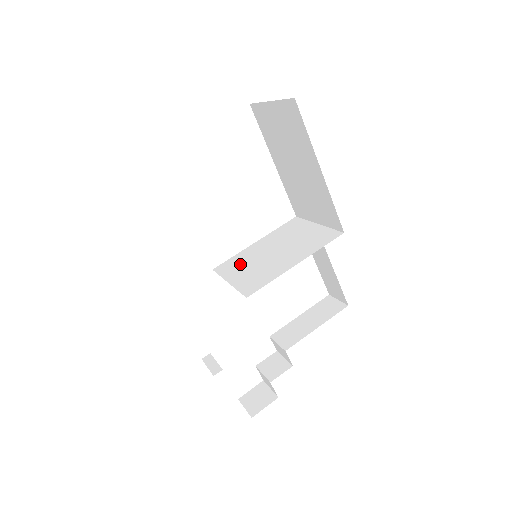
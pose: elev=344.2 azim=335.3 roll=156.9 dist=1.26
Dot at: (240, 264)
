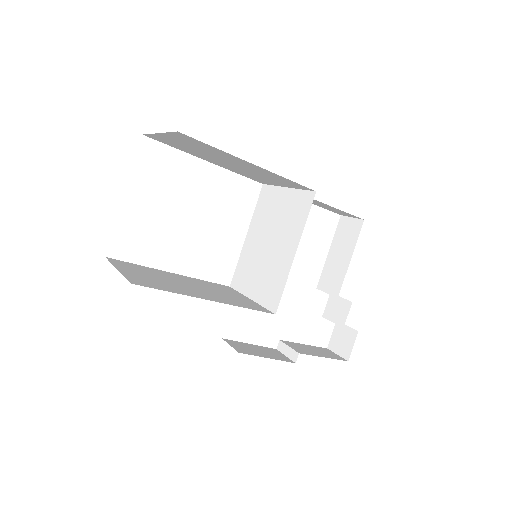
Dot at: (248, 271)
